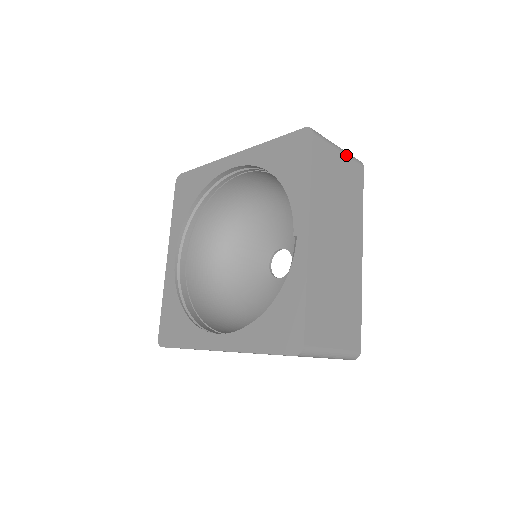
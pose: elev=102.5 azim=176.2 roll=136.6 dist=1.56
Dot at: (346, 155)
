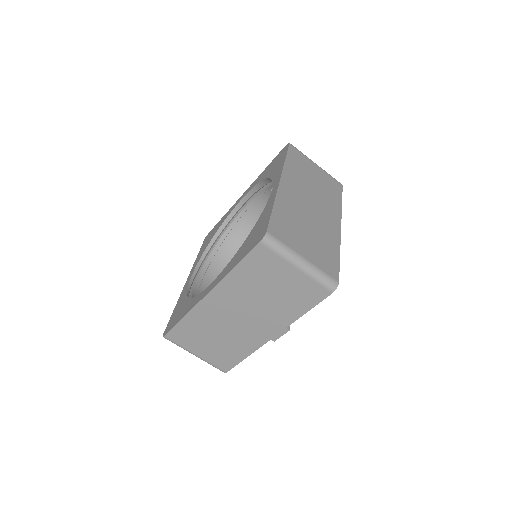
Dot at: (323, 170)
